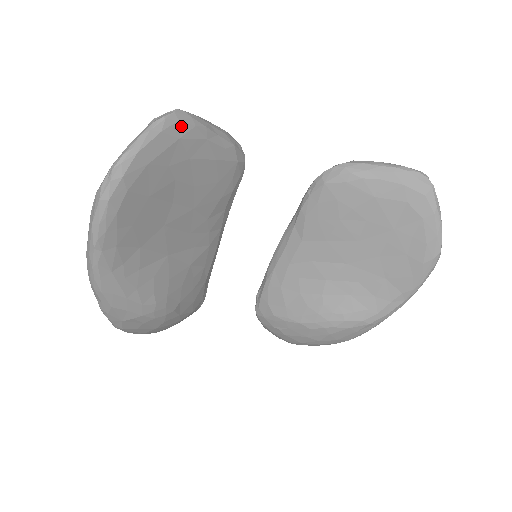
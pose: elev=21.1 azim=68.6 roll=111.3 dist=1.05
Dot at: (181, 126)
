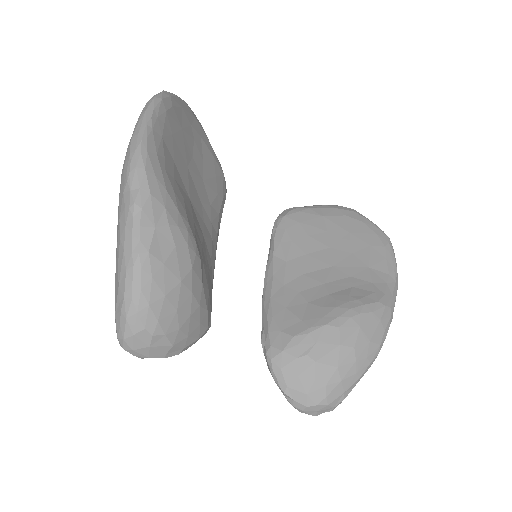
Dot at: (194, 115)
